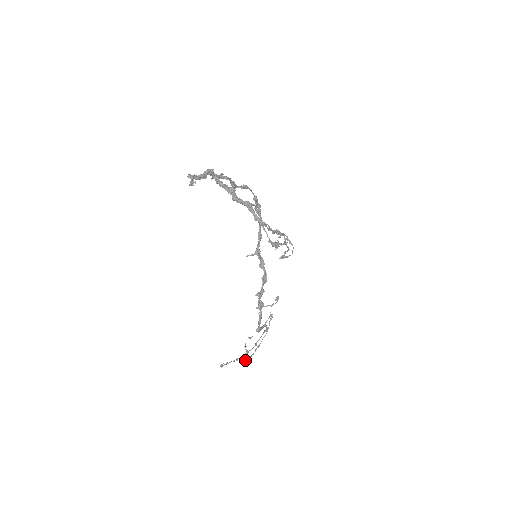
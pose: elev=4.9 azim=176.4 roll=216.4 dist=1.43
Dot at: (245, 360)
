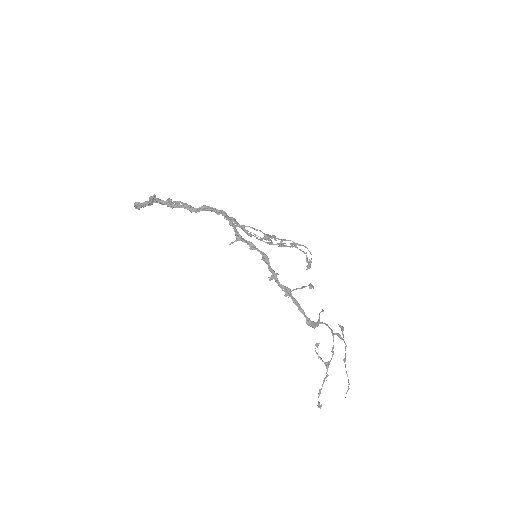
Dot at: (347, 390)
